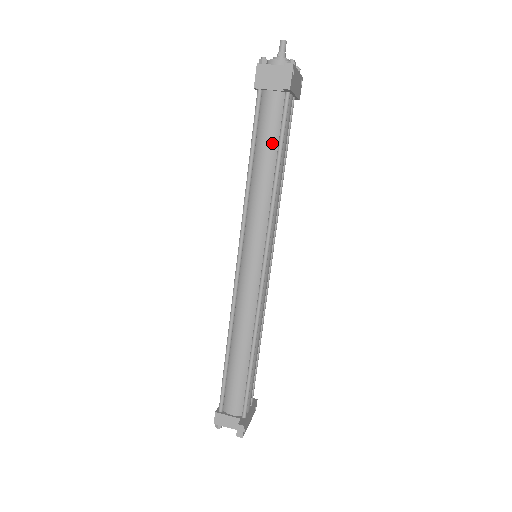
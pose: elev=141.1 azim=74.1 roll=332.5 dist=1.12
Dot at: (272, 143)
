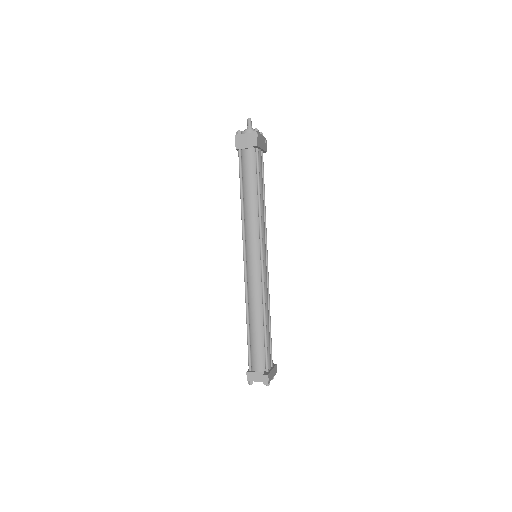
Dot at: (253, 180)
